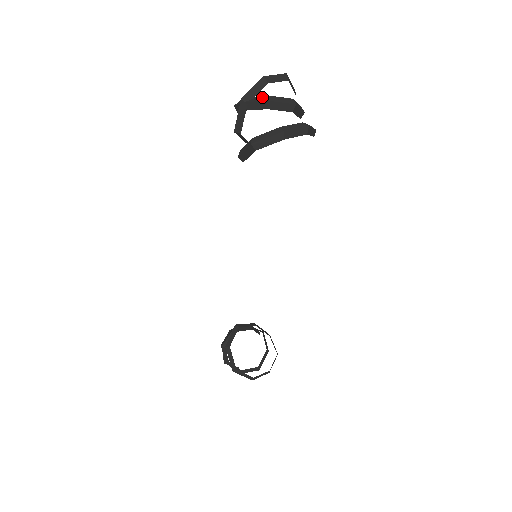
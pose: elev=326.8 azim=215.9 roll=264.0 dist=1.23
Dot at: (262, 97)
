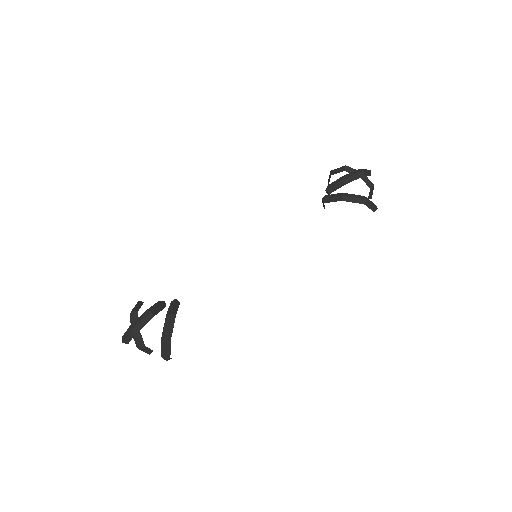
Dot at: occluded
